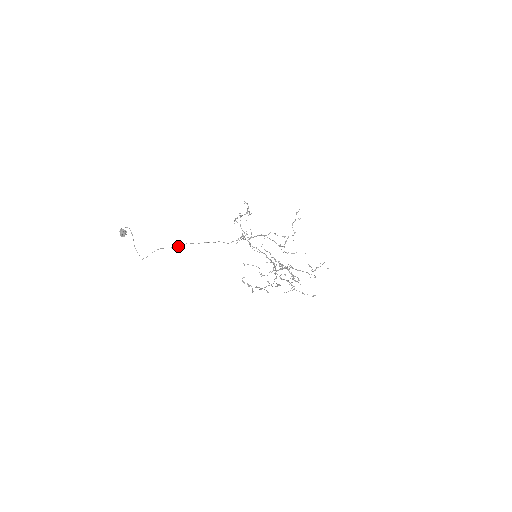
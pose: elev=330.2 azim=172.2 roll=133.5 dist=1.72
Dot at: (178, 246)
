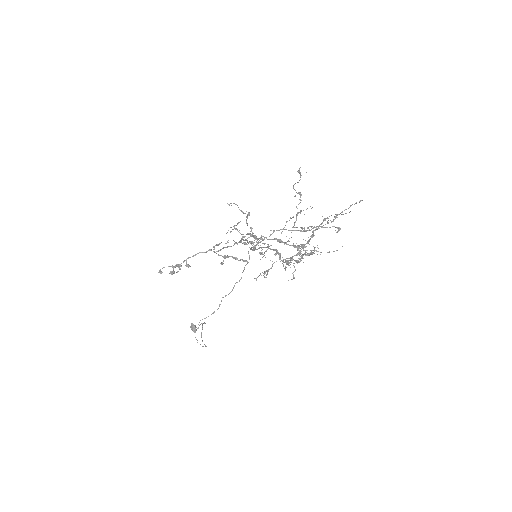
Dot at: (218, 308)
